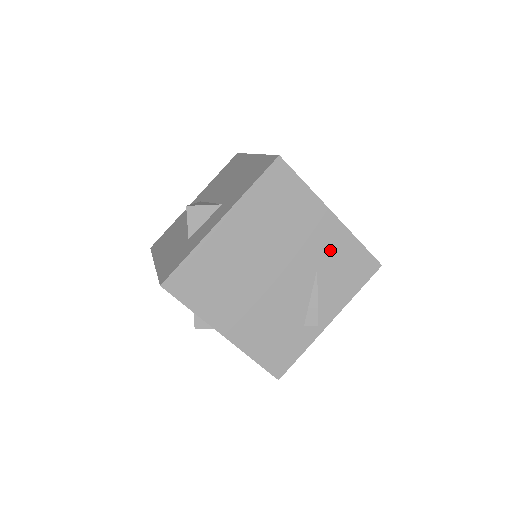
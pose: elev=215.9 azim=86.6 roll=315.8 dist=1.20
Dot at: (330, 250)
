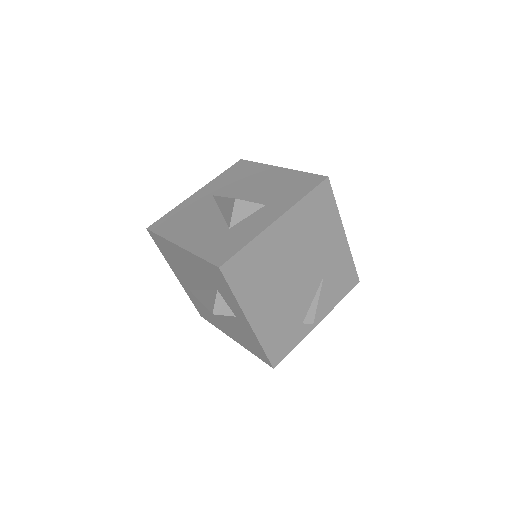
Dot at: (335, 262)
